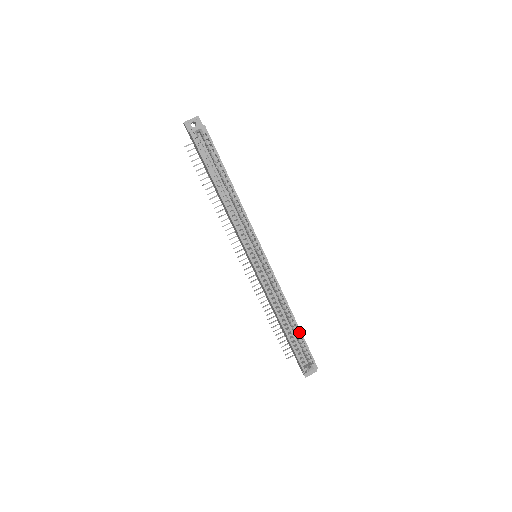
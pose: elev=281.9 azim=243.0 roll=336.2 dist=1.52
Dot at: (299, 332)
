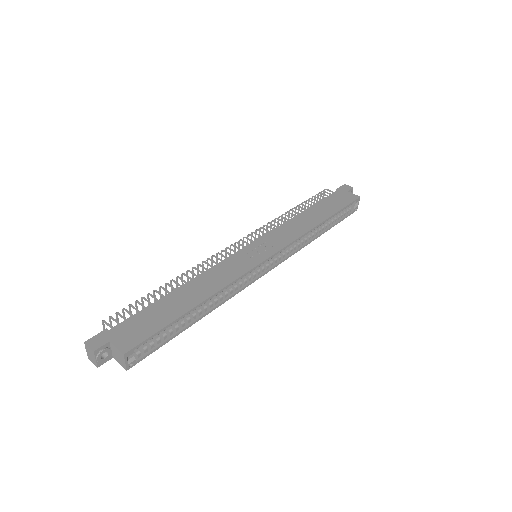
Dot at: (333, 216)
